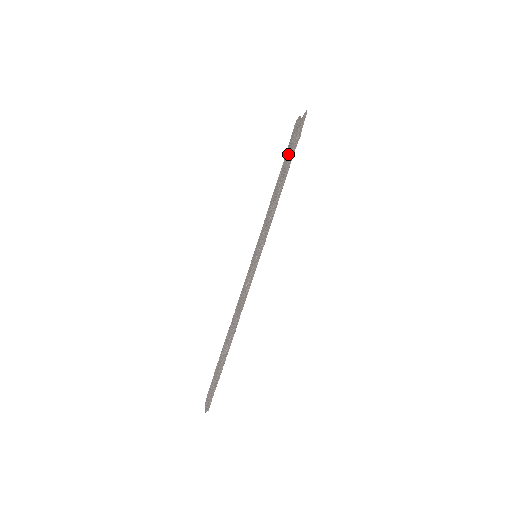
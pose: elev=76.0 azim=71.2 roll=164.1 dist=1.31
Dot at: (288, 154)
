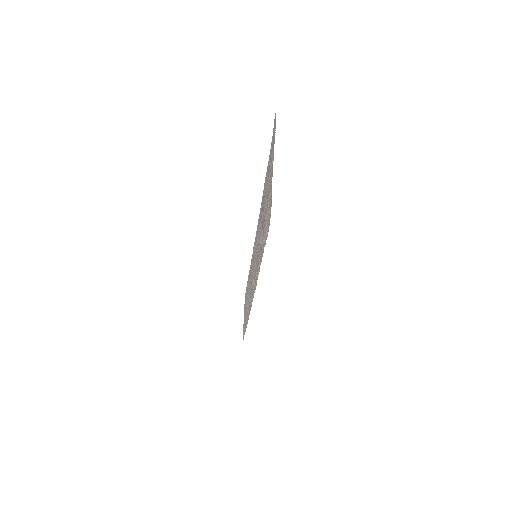
Dot at: (269, 177)
